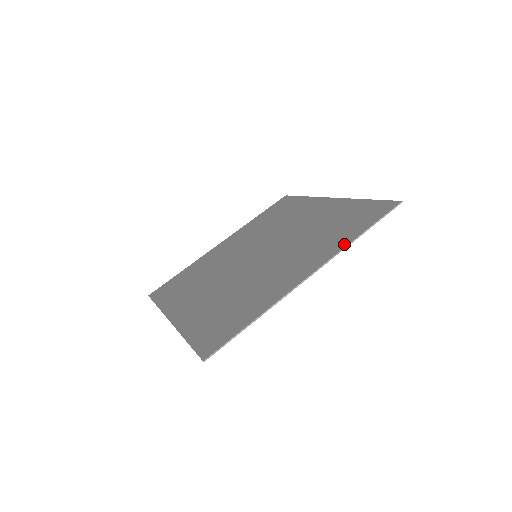
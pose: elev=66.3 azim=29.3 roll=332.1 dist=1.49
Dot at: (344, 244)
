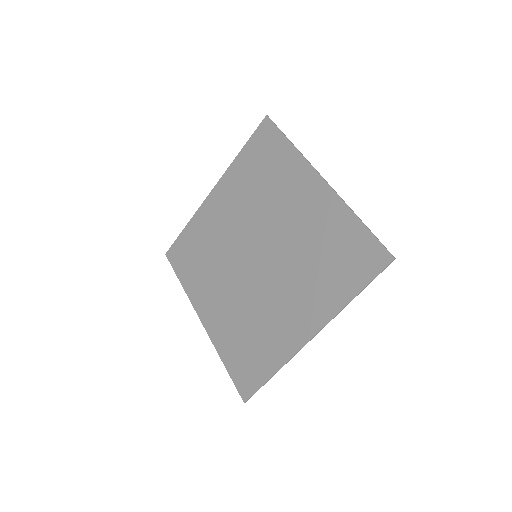
Dot at: (338, 307)
